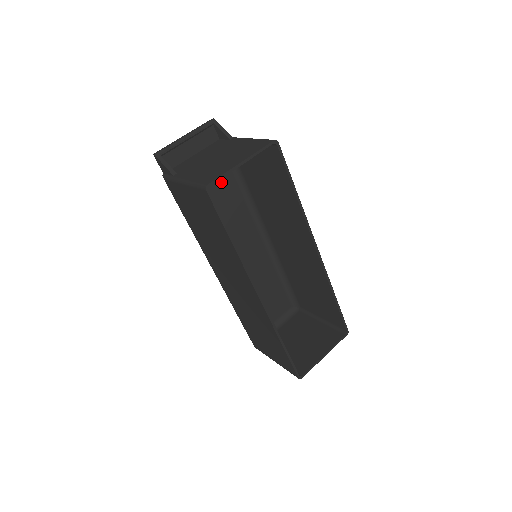
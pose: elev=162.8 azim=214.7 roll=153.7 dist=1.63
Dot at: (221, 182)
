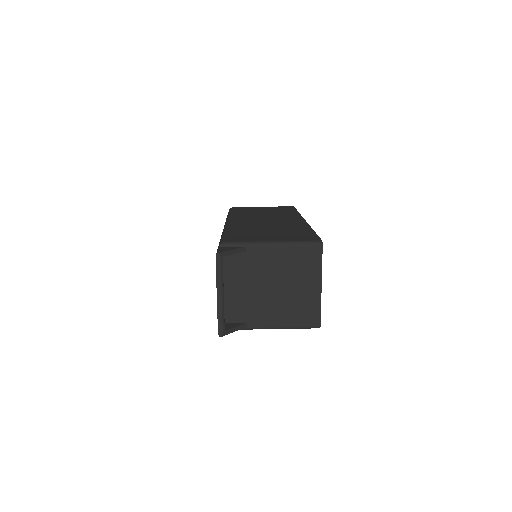
Dot at: occluded
